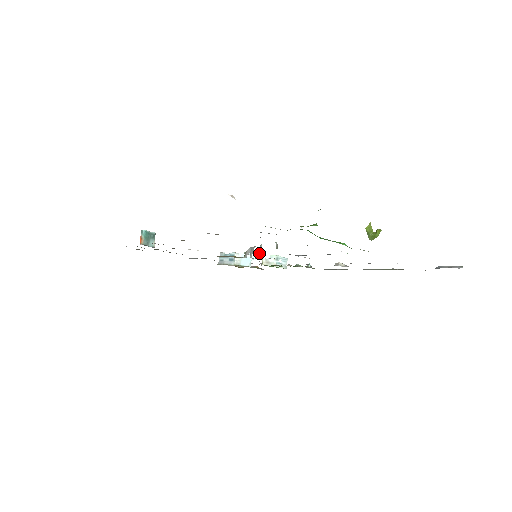
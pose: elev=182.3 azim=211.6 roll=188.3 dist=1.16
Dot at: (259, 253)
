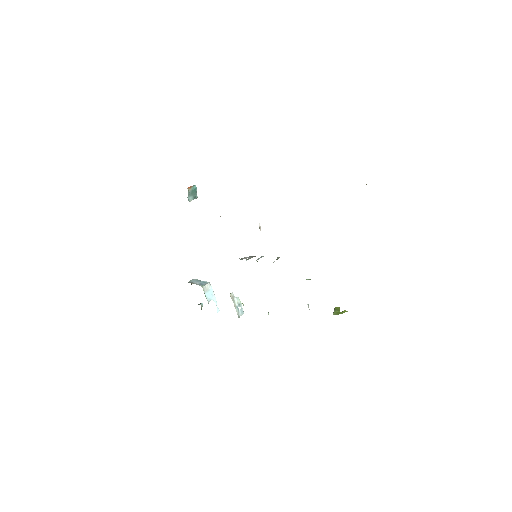
Dot at: (257, 259)
